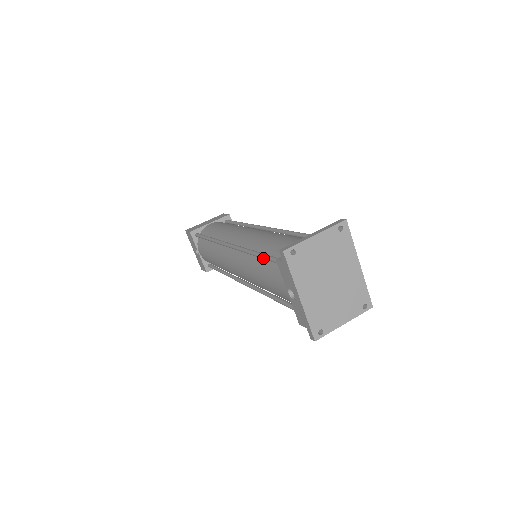
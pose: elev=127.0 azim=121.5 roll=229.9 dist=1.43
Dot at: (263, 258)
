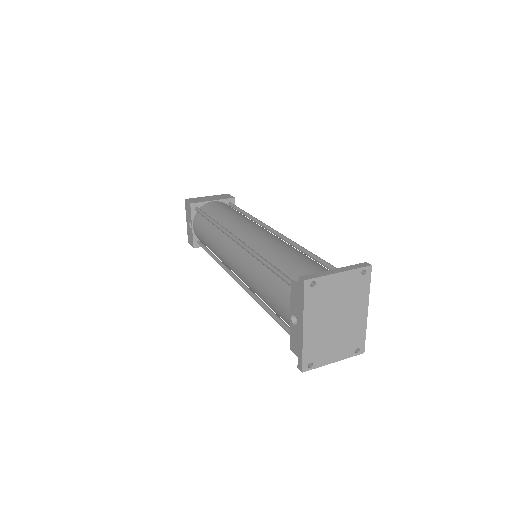
Dot at: (273, 271)
